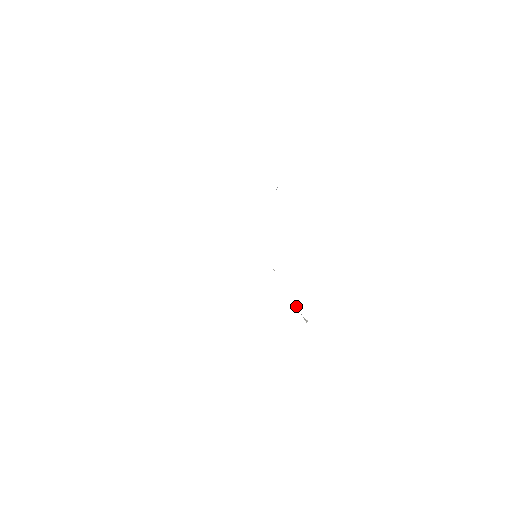
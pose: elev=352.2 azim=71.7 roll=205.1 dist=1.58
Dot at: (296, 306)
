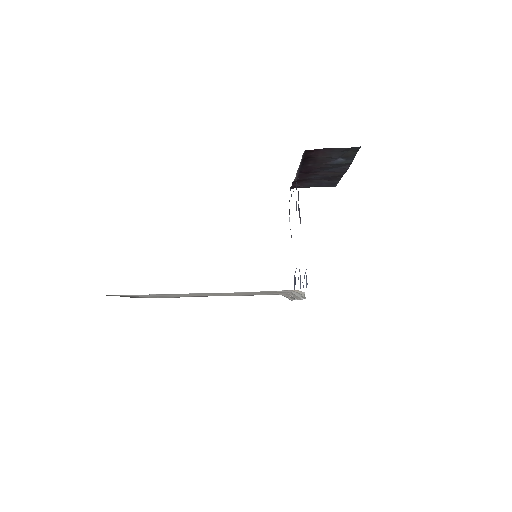
Dot at: (299, 295)
